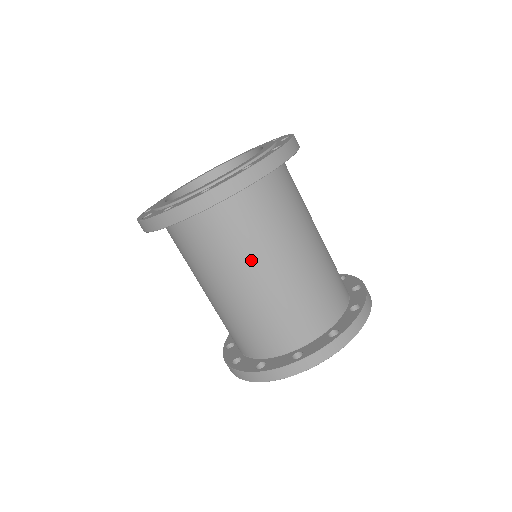
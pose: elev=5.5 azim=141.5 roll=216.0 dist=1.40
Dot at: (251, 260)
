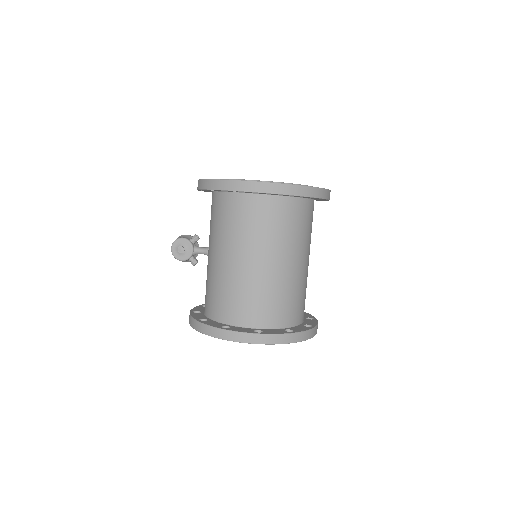
Dot at: (293, 247)
